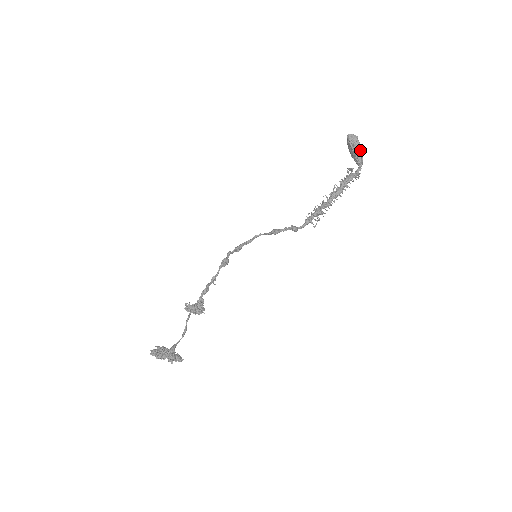
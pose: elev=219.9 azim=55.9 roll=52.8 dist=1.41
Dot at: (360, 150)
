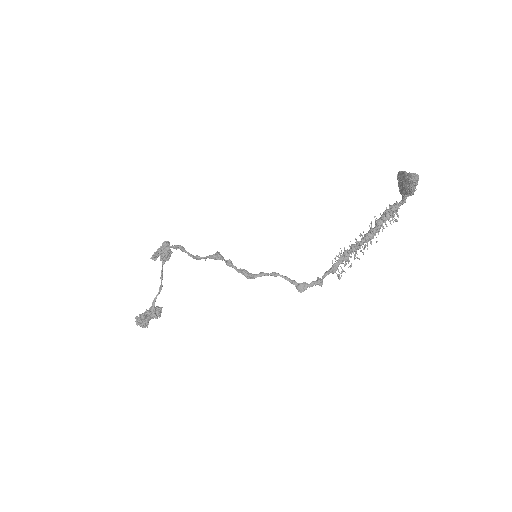
Dot at: occluded
